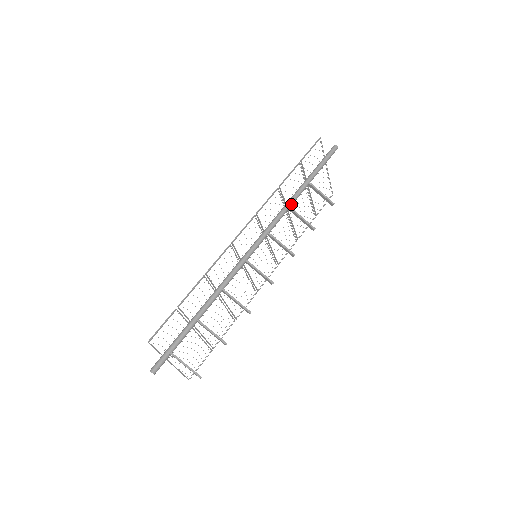
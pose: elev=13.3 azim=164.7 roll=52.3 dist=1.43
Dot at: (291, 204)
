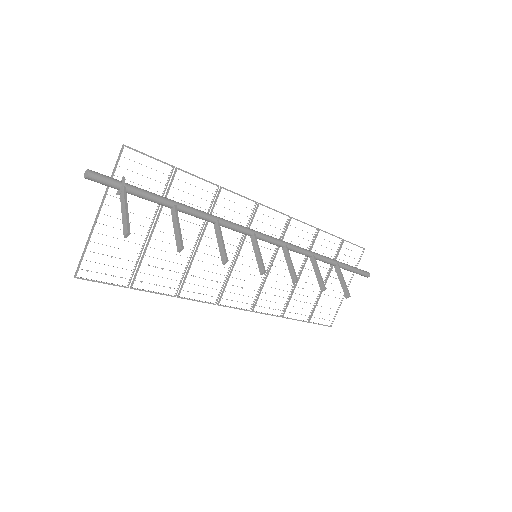
Dot at: (316, 255)
